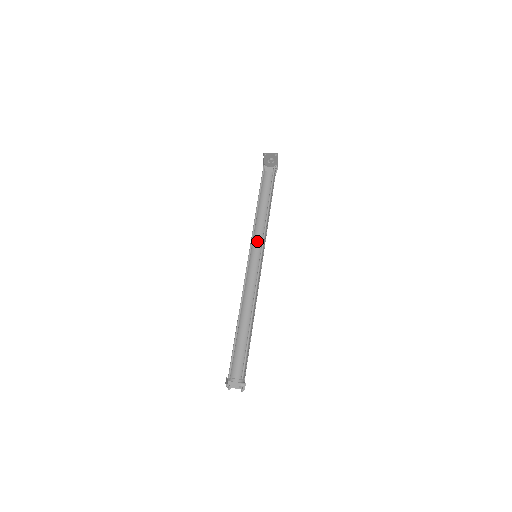
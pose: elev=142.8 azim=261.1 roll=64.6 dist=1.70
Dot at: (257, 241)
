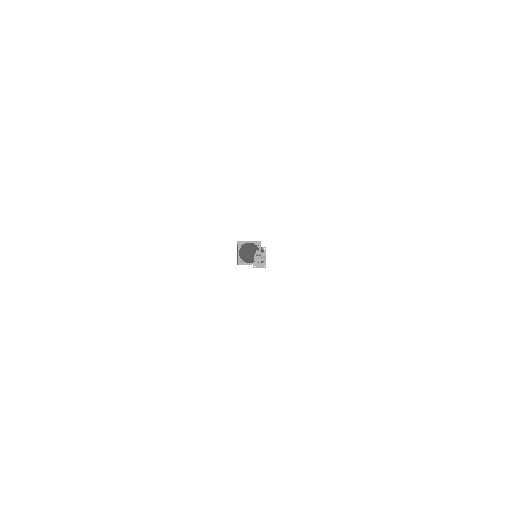
Dot at: occluded
